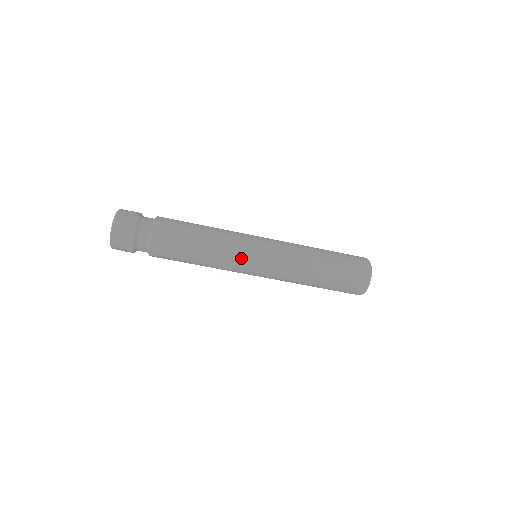
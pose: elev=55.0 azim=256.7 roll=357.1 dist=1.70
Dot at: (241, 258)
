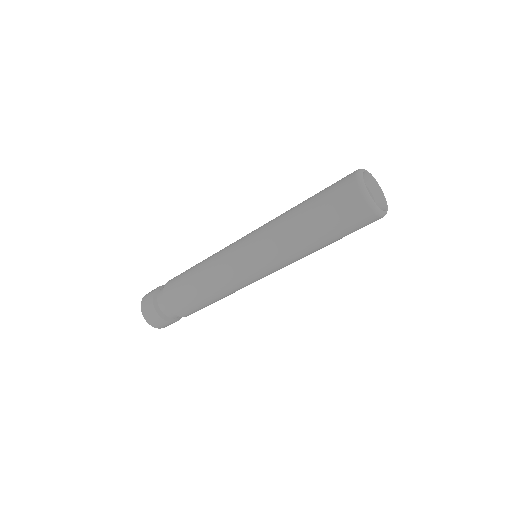
Dot at: (244, 283)
